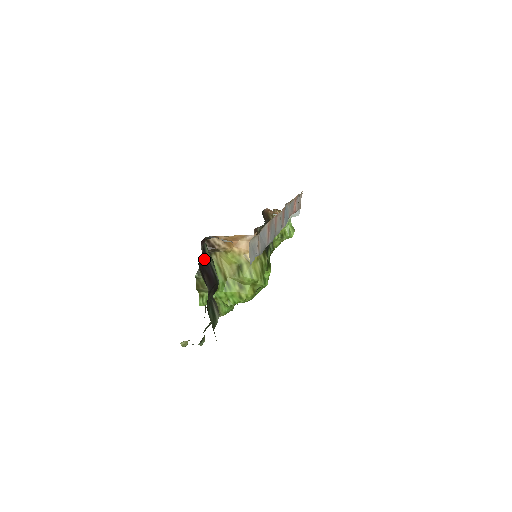
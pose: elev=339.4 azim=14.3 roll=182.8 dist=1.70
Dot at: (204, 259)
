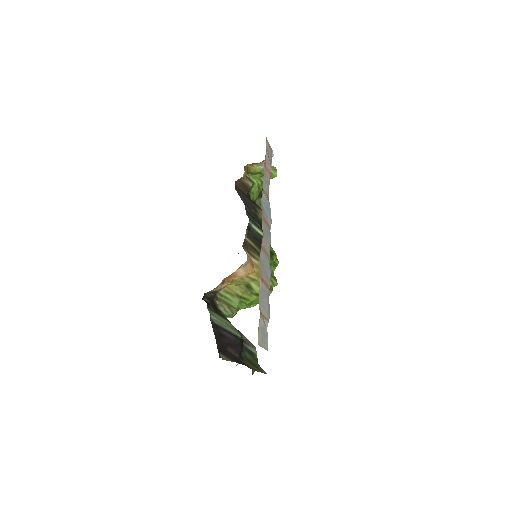
Dot at: (219, 336)
